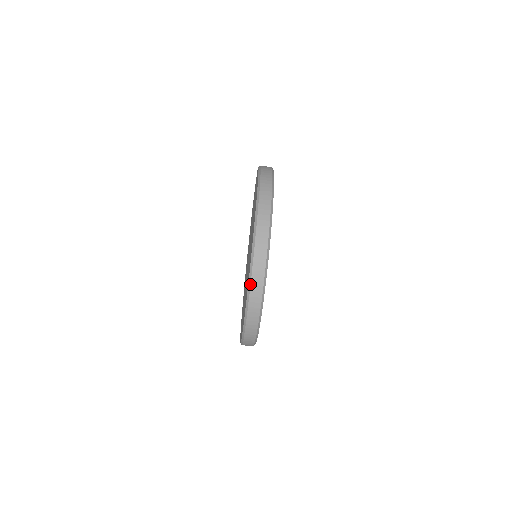
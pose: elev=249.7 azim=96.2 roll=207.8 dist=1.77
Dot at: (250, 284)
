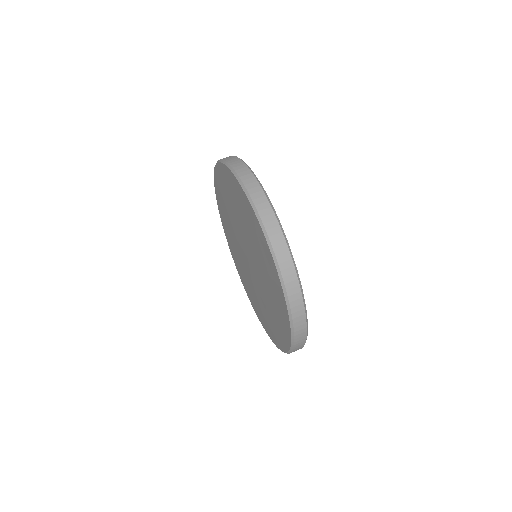
Dot at: (281, 276)
